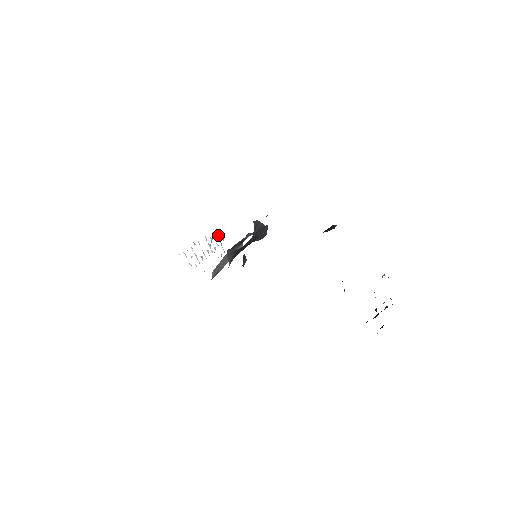
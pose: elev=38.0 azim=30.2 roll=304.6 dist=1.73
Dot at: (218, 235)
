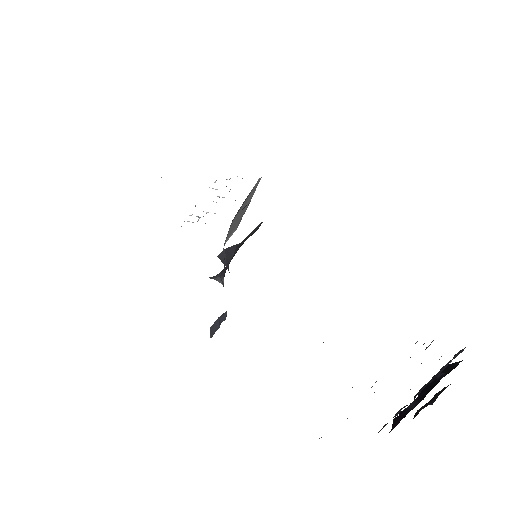
Dot at: occluded
